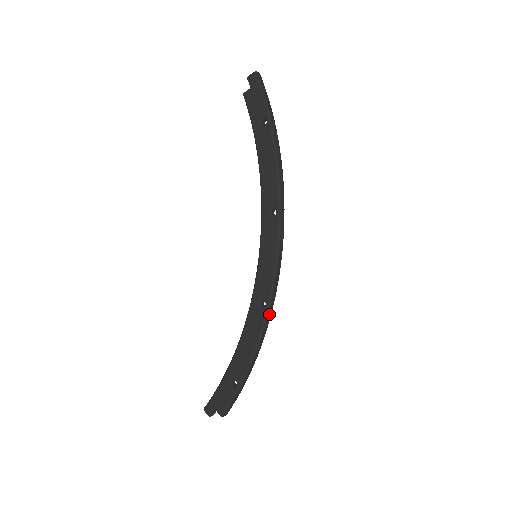
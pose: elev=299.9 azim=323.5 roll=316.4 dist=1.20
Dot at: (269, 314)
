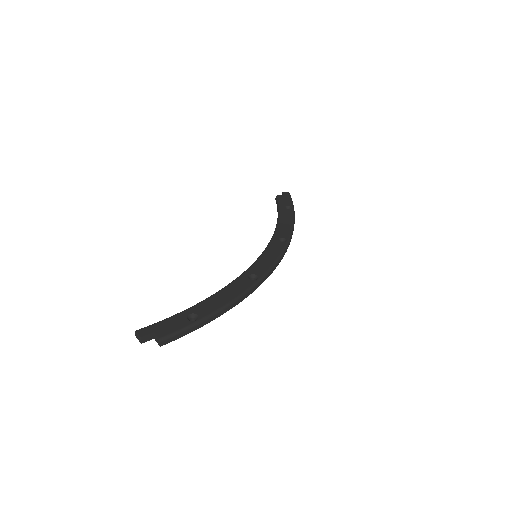
Dot at: (256, 287)
